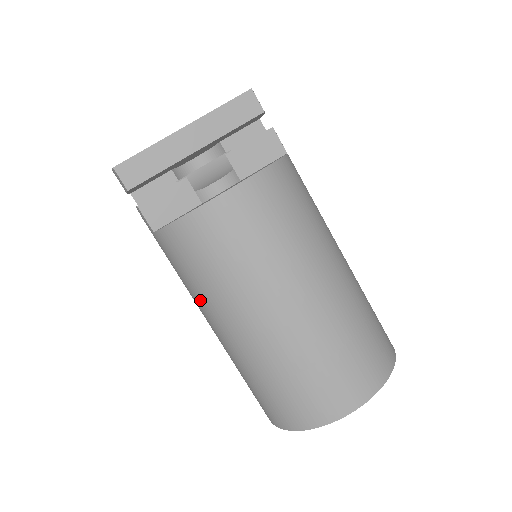
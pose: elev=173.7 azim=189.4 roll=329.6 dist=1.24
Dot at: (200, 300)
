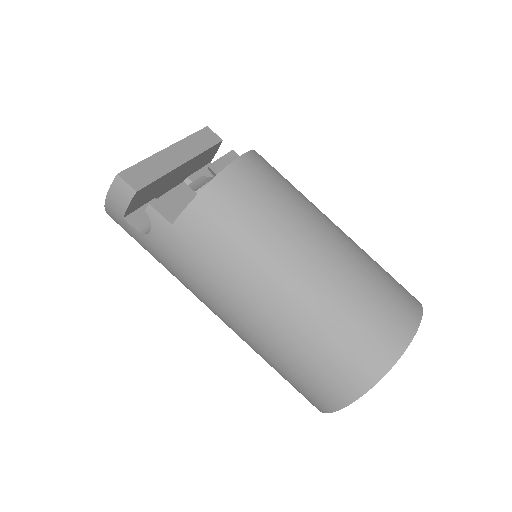
Dot at: (240, 274)
